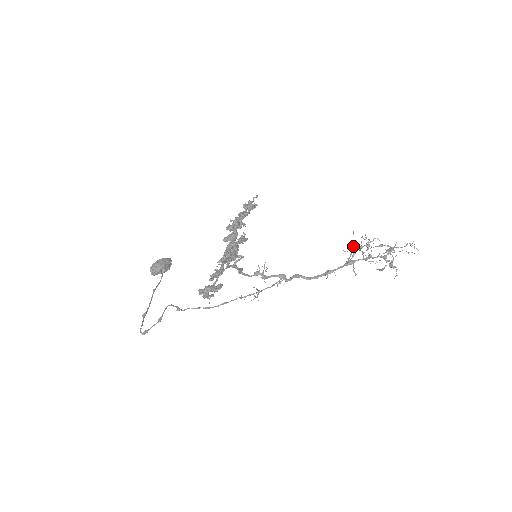
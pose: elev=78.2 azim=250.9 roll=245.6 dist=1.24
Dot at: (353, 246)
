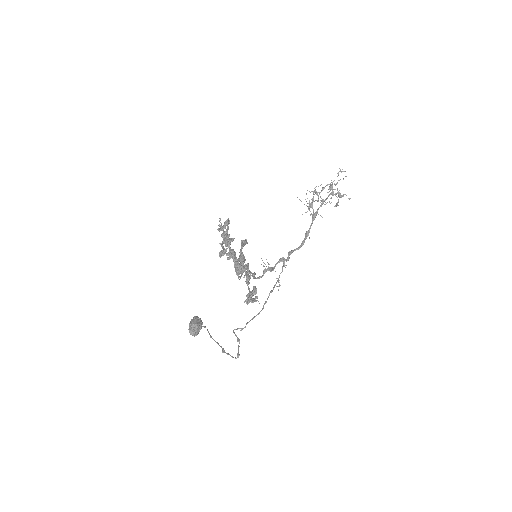
Dot at: (307, 203)
